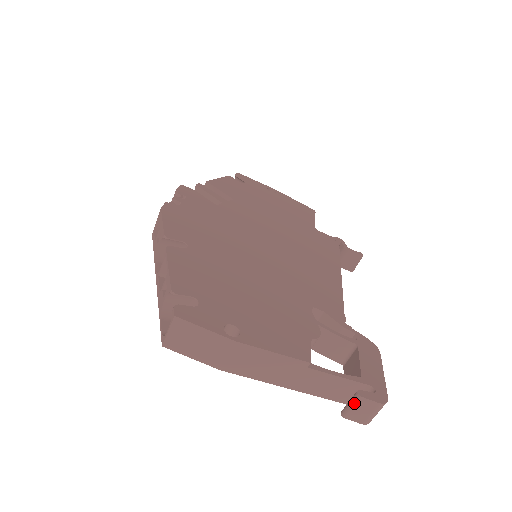
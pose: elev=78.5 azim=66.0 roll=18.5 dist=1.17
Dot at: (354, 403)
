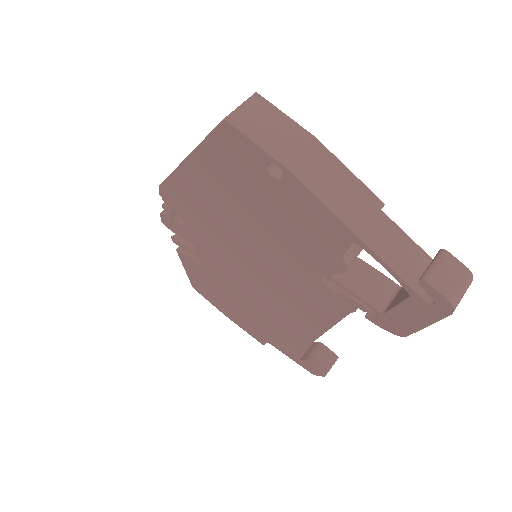
Dot at: (438, 259)
